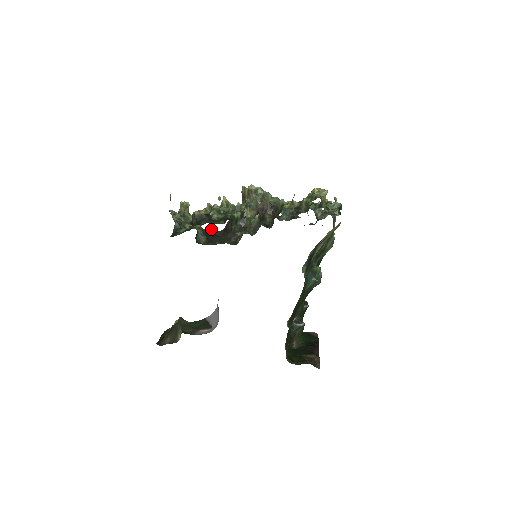
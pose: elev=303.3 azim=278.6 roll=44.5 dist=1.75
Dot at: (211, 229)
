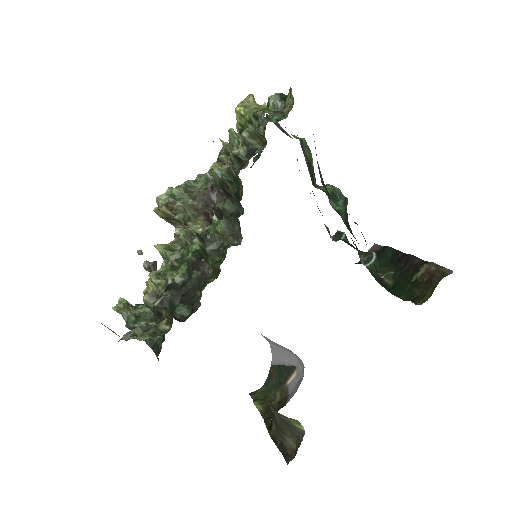
Dot at: occluded
